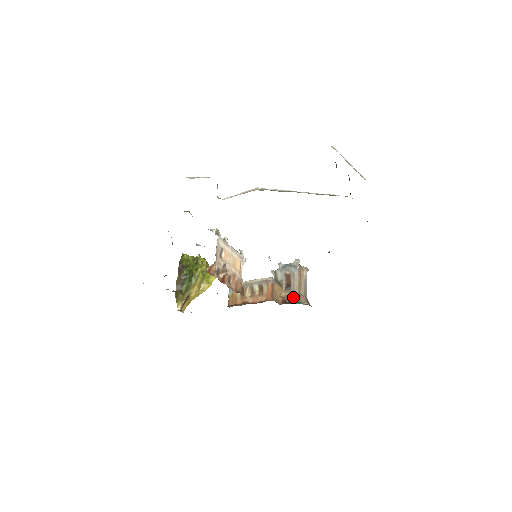
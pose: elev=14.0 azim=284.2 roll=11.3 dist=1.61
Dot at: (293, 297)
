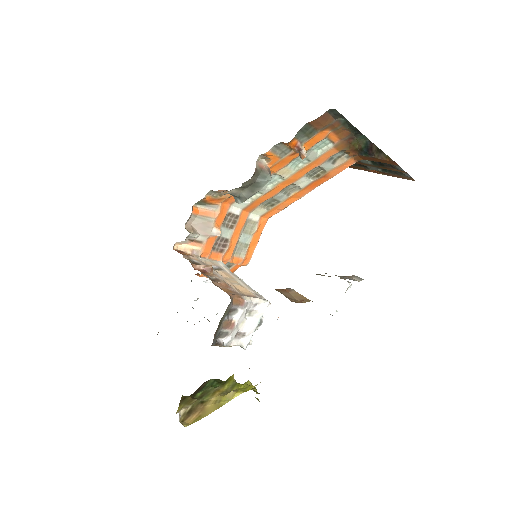
Dot at: occluded
